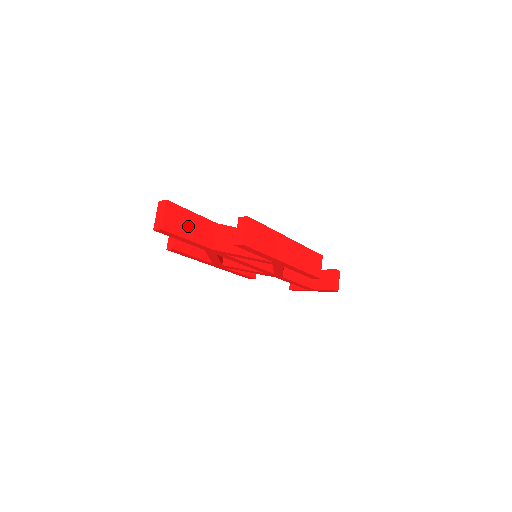
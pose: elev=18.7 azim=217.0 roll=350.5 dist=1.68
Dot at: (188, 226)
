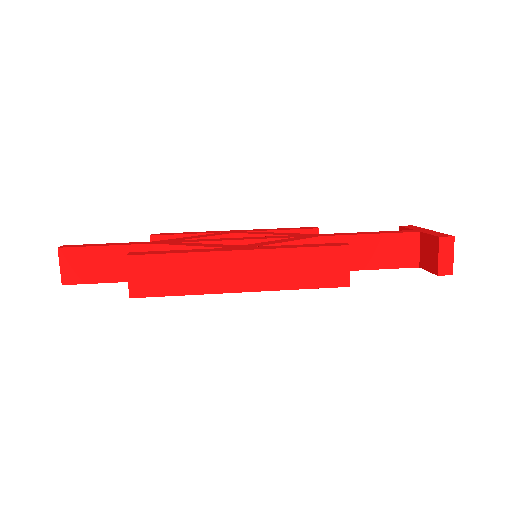
Dot at: (102, 266)
